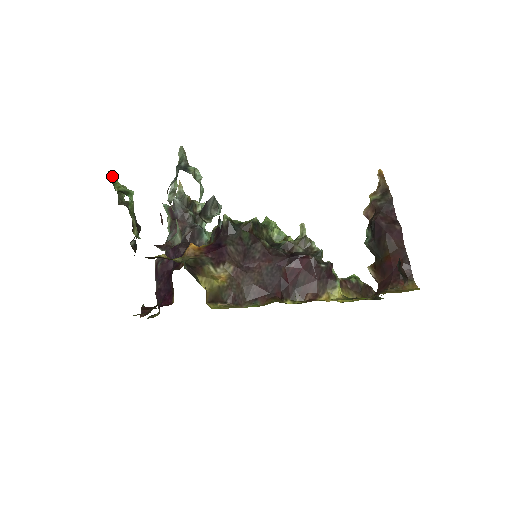
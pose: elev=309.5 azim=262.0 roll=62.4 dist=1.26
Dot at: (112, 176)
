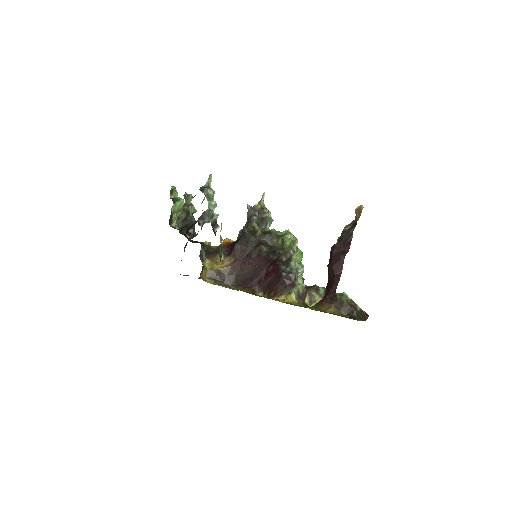
Dot at: (172, 189)
